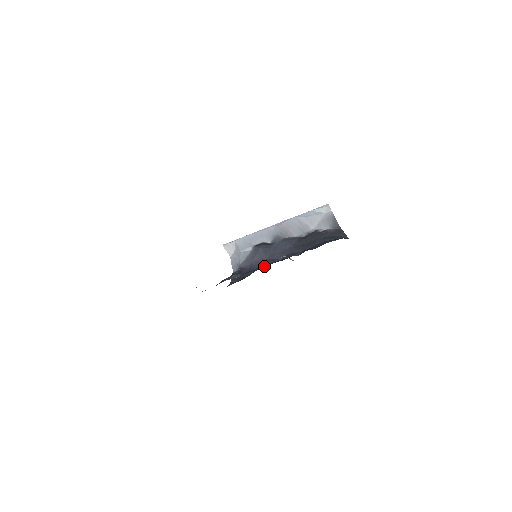
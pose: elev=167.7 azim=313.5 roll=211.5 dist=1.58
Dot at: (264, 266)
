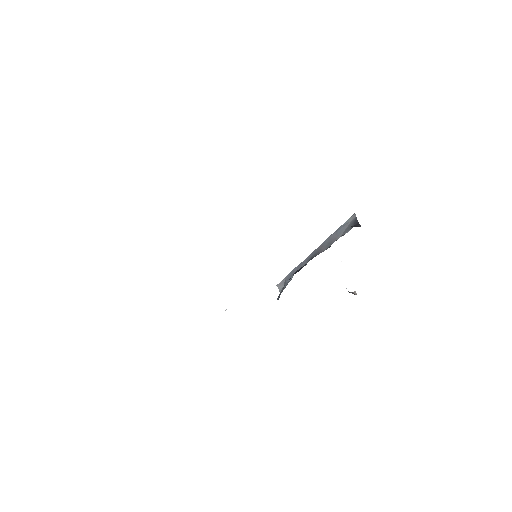
Dot at: occluded
